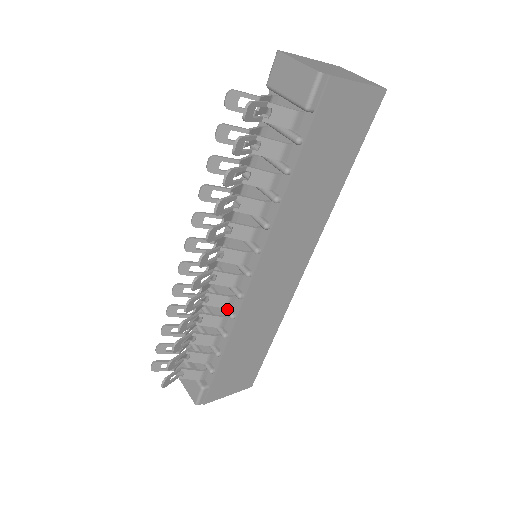
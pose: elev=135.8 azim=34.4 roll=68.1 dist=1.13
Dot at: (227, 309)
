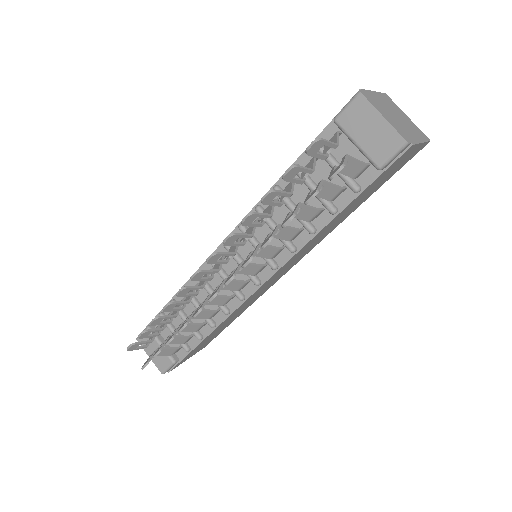
Dot at: (222, 305)
